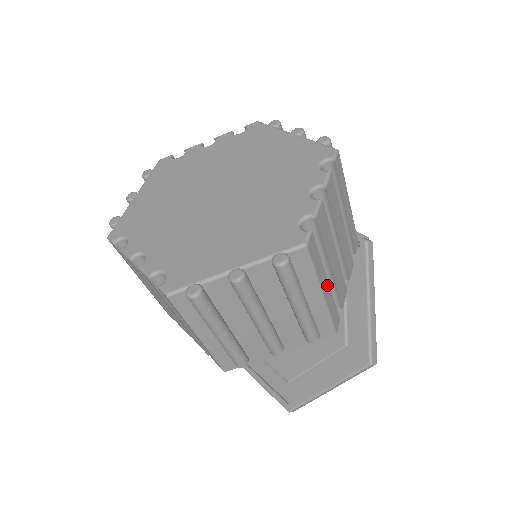
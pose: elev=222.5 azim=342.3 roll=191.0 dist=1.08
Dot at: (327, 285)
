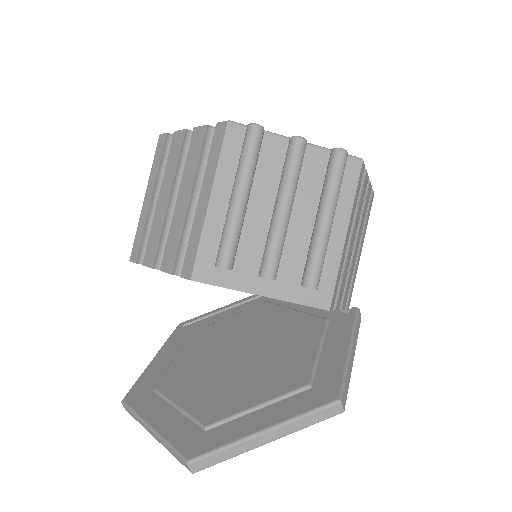
Dot at: (348, 239)
